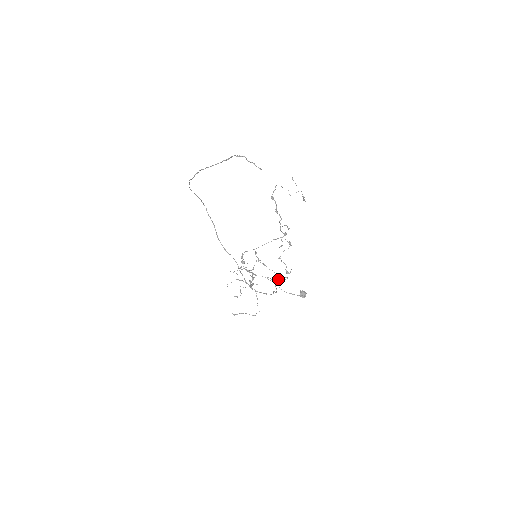
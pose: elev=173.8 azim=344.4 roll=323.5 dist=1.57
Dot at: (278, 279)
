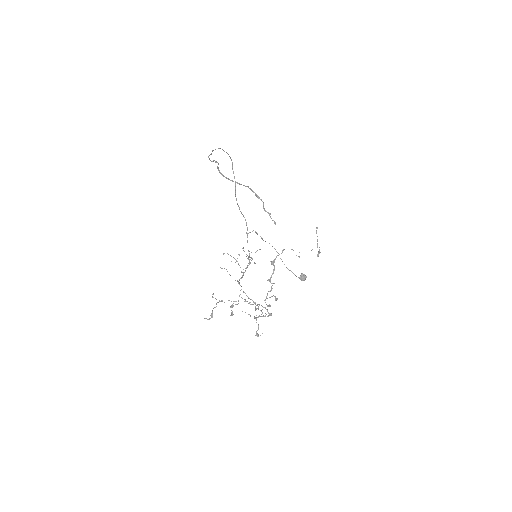
Dot at: occluded
